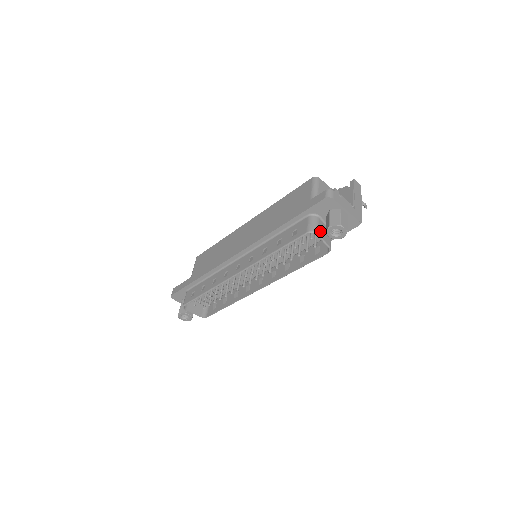
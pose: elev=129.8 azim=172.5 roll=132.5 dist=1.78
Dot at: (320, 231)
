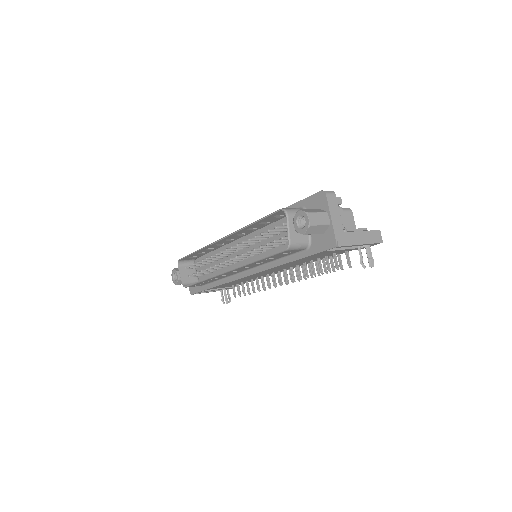
Dot at: occluded
